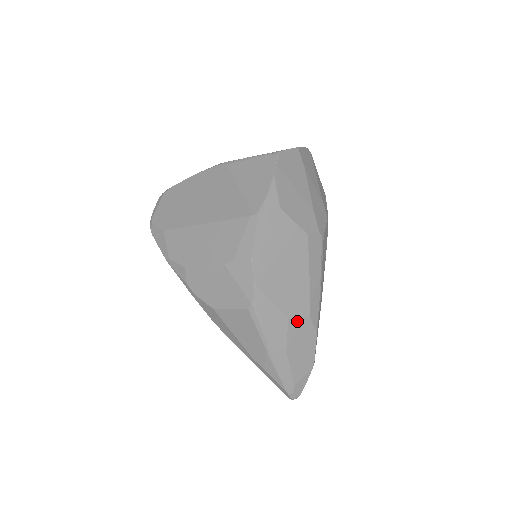
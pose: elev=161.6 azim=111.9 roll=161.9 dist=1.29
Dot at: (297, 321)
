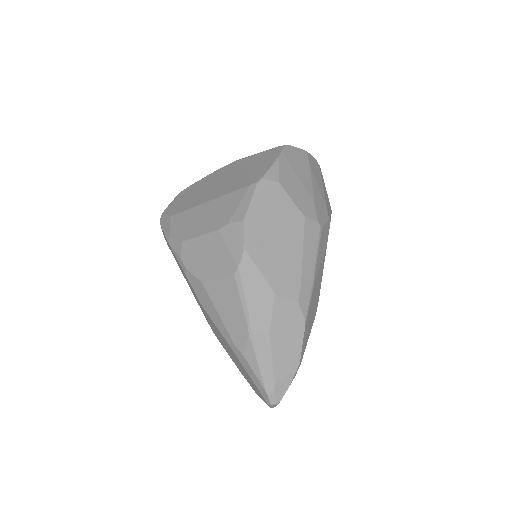
Dot at: (284, 301)
